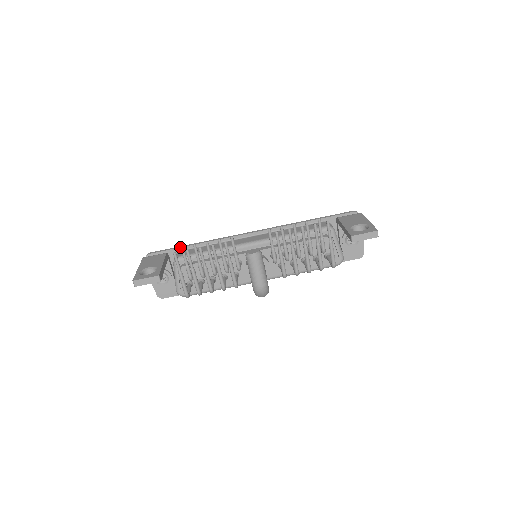
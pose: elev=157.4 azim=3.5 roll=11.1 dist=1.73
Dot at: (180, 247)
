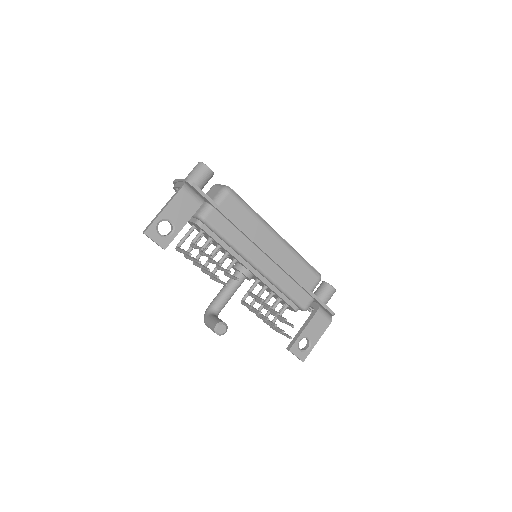
Dot at: (217, 208)
